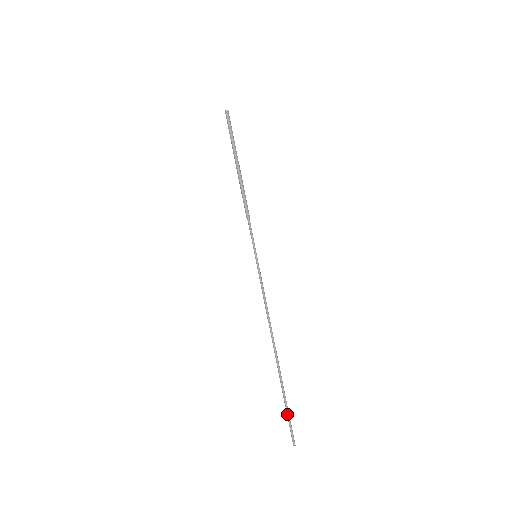
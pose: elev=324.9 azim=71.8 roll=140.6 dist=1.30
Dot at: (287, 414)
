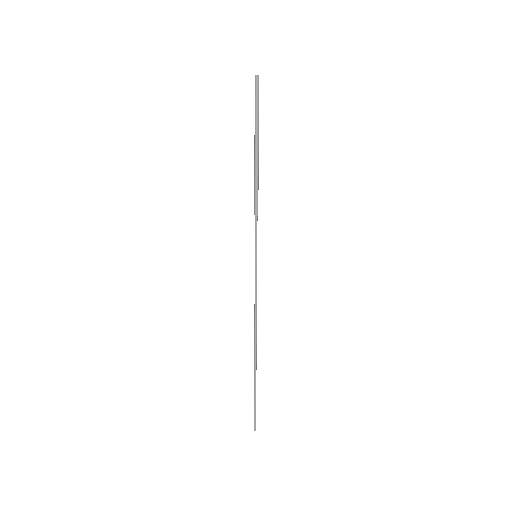
Dot at: (254, 405)
